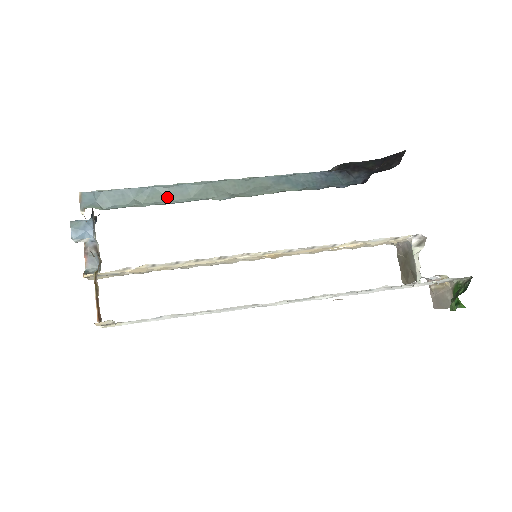
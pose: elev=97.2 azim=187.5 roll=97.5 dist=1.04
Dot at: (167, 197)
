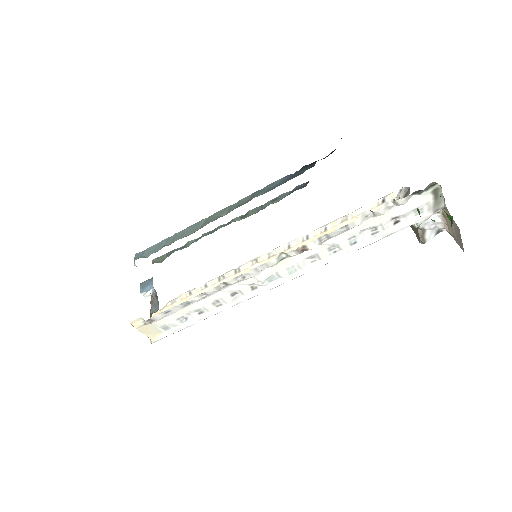
Dot at: (183, 235)
